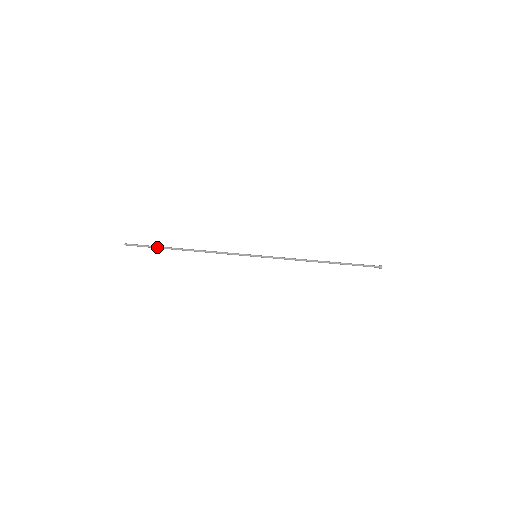
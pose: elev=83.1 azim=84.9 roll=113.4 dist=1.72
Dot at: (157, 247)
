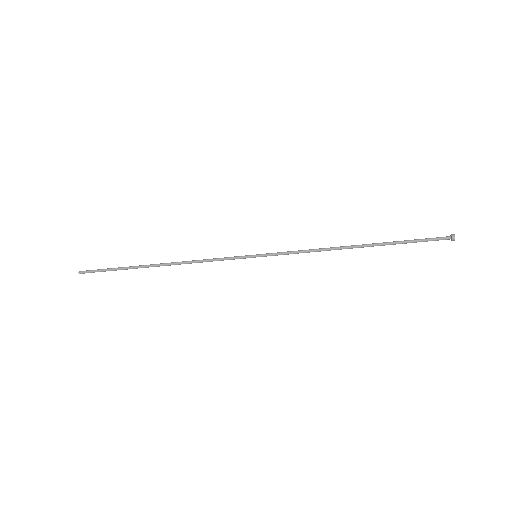
Dot at: occluded
